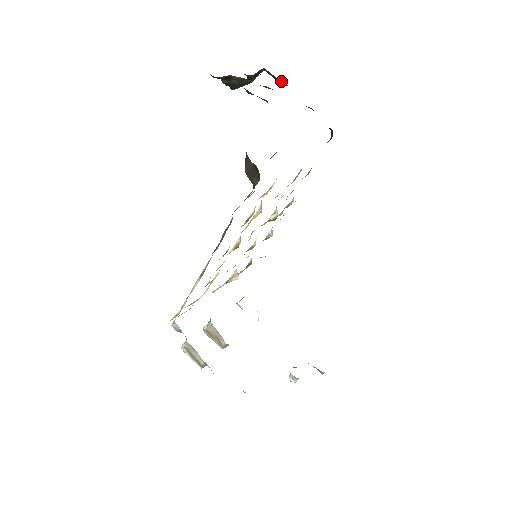
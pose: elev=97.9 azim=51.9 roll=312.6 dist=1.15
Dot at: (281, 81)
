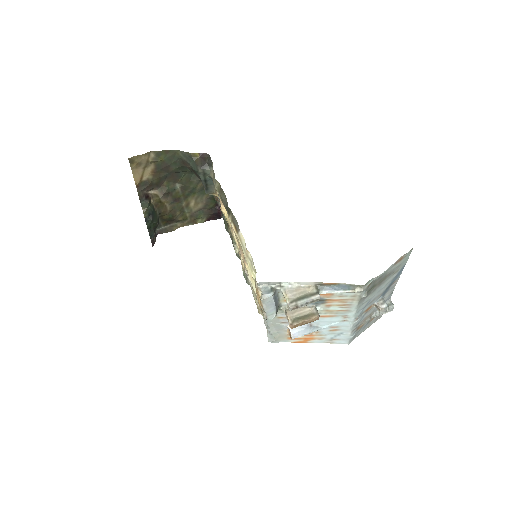
Dot at: (171, 227)
